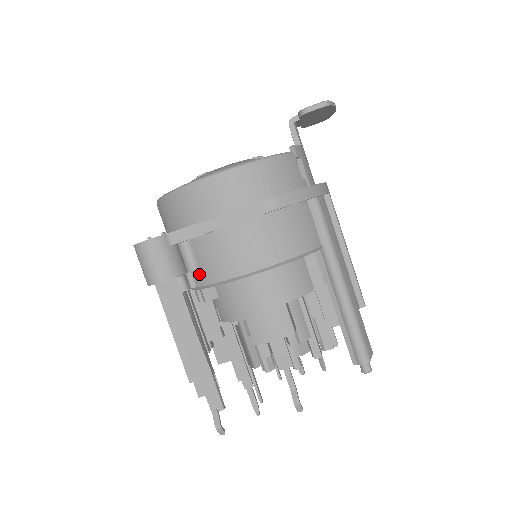
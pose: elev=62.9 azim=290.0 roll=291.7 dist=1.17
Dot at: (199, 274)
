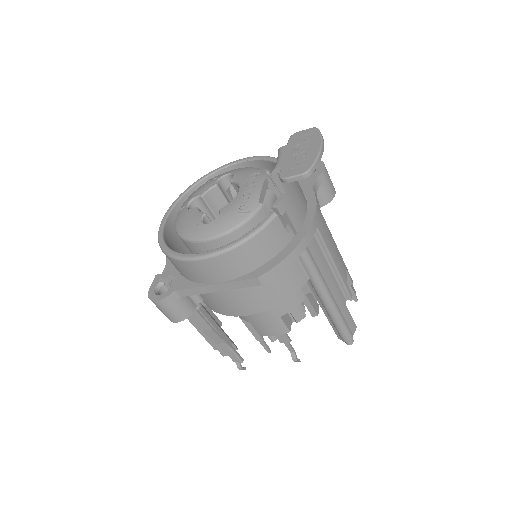
Dot at: (206, 304)
